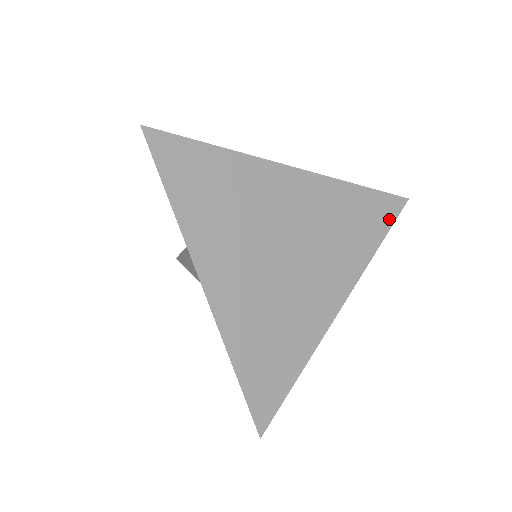
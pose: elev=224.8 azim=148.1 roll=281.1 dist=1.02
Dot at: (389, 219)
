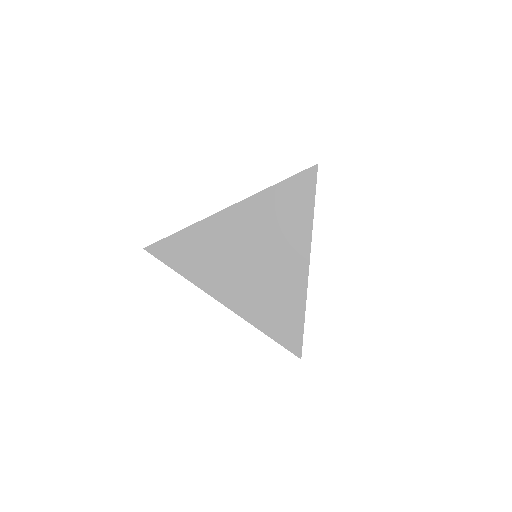
Dot at: (311, 188)
